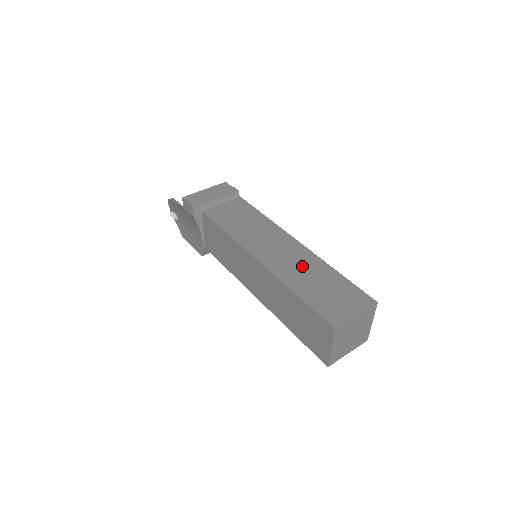
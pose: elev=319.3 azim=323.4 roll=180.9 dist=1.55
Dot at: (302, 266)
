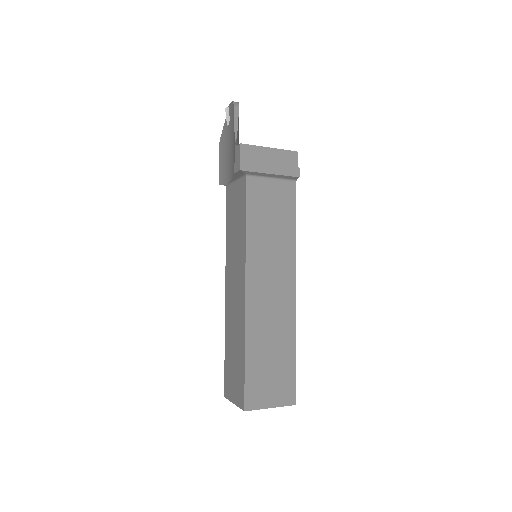
Dot at: (274, 325)
